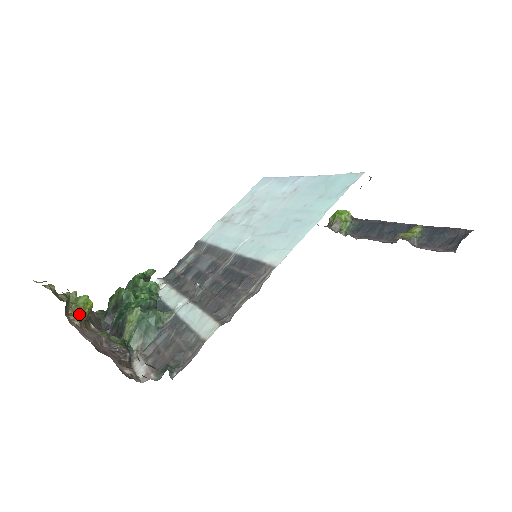
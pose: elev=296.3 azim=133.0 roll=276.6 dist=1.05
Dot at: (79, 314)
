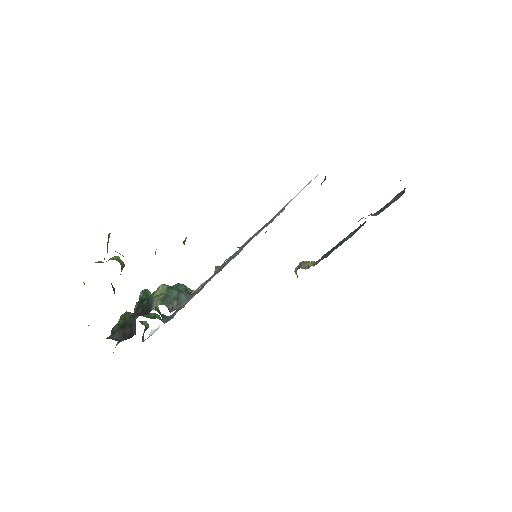
Dot at: (116, 260)
